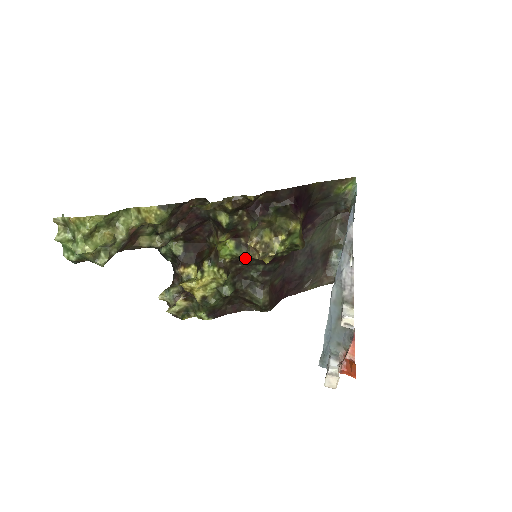
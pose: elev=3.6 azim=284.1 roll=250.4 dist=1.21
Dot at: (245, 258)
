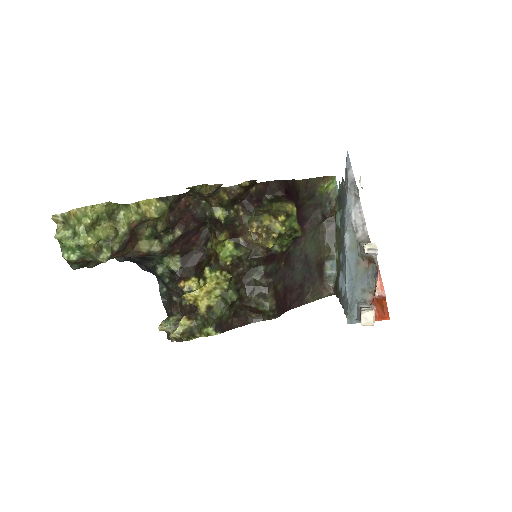
Dot at: (246, 259)
